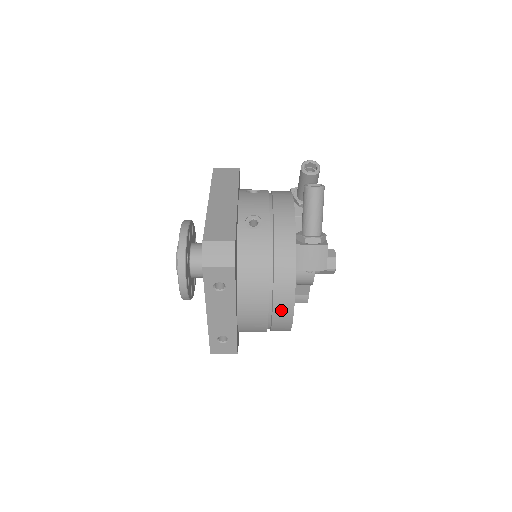
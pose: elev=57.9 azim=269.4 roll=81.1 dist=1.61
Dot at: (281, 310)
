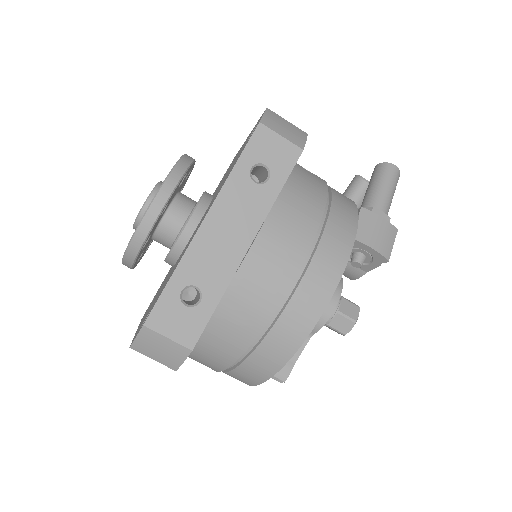
Dot at: (317, 279)
